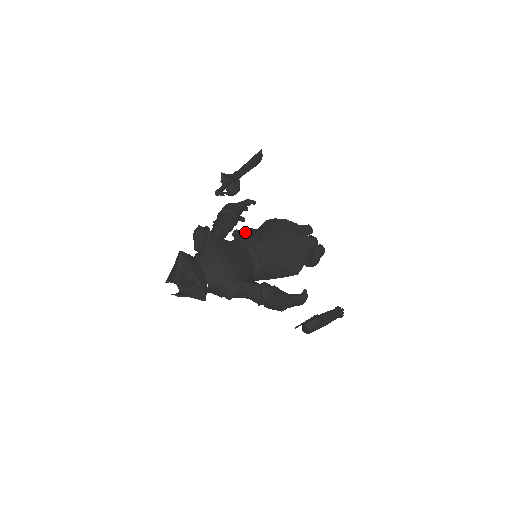
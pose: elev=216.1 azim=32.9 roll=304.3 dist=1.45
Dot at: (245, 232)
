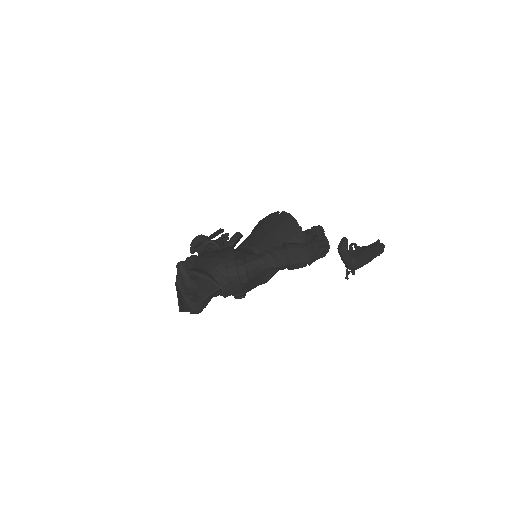
Dot at: occluded
